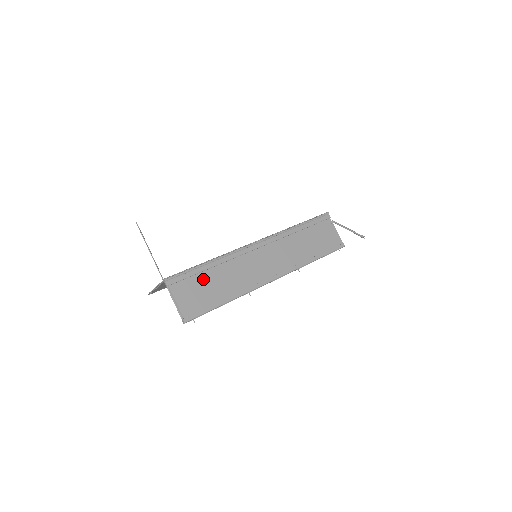
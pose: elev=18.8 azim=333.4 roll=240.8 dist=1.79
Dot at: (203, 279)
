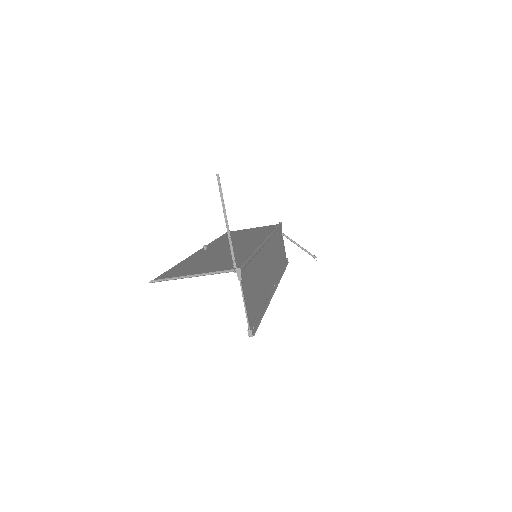
Dot at: (253, 276)
